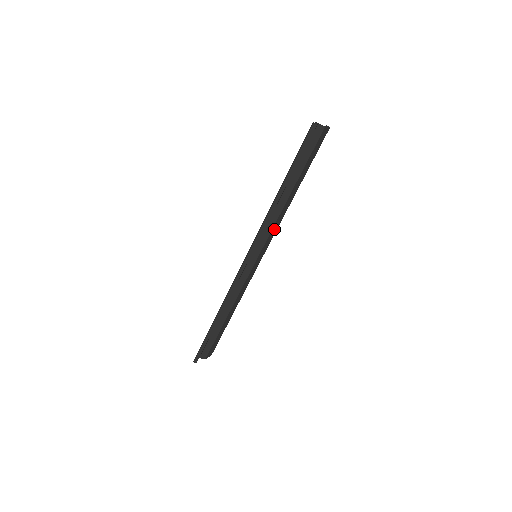
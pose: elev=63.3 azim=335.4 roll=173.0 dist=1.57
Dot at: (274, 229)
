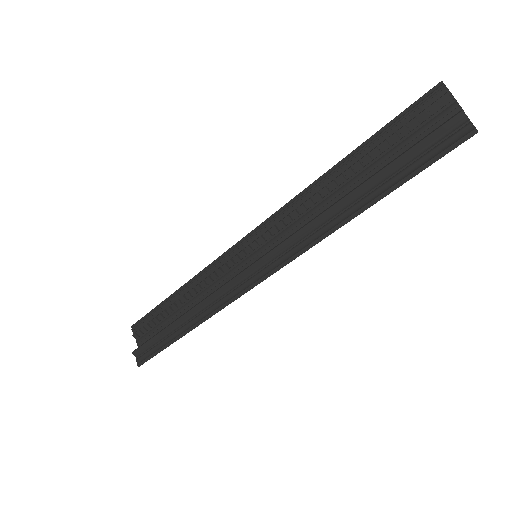
Dot at: (296, 225)
